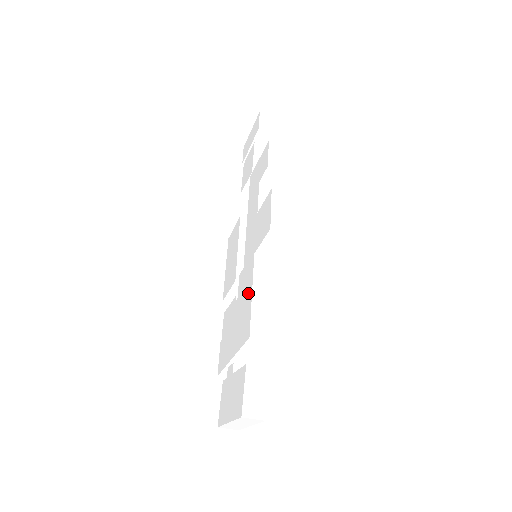
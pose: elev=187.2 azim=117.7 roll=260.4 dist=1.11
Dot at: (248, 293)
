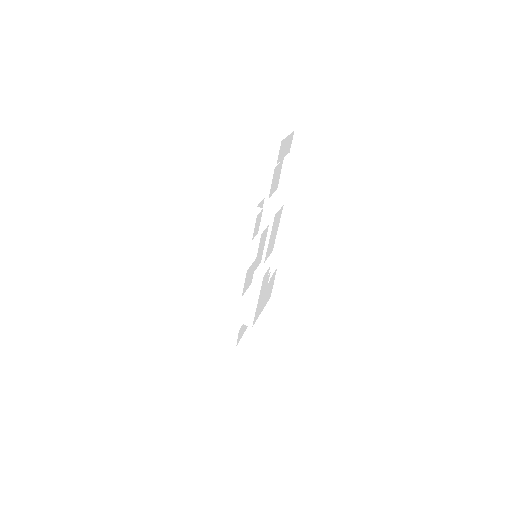
Dot at: occluded
